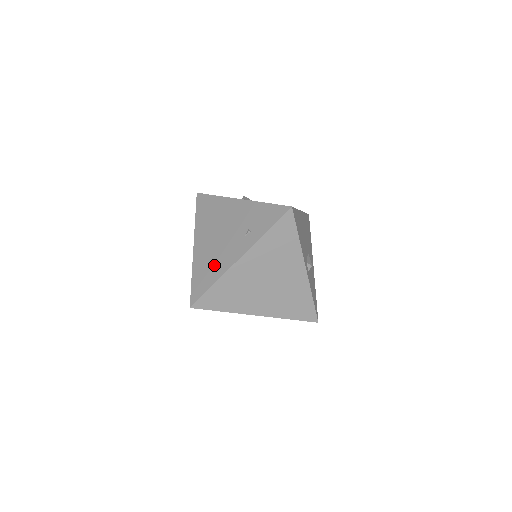
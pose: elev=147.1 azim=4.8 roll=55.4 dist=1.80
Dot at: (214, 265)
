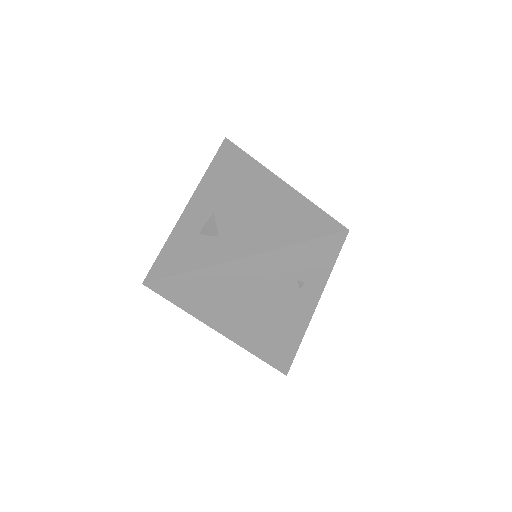
Dot at: (281, 334)
